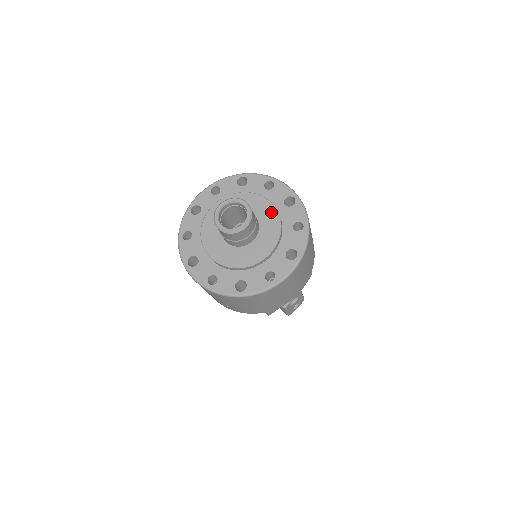
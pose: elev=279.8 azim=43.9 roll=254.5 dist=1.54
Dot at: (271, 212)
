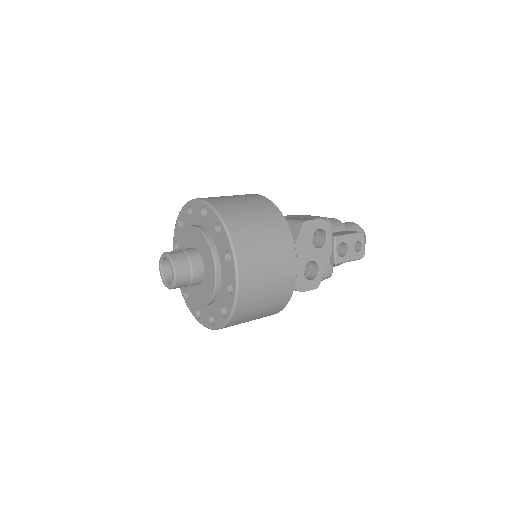
Dot at: (198, 235)
